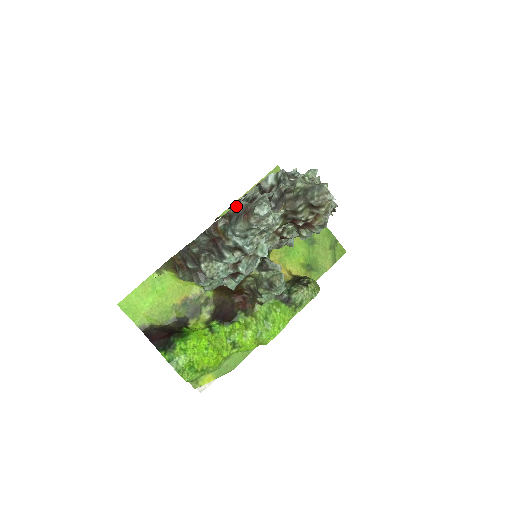
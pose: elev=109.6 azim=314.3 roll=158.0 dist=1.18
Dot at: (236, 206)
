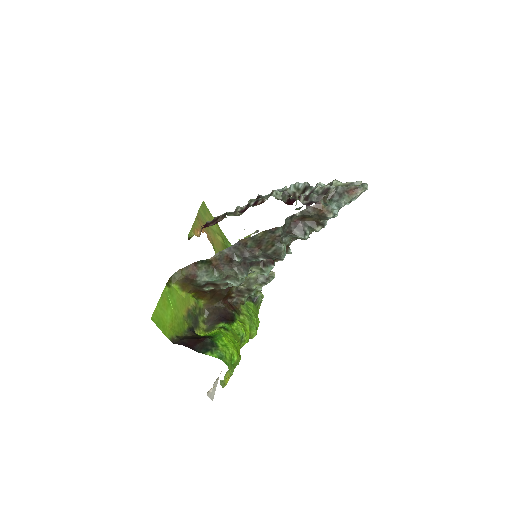
Dot at: (335, 189)
